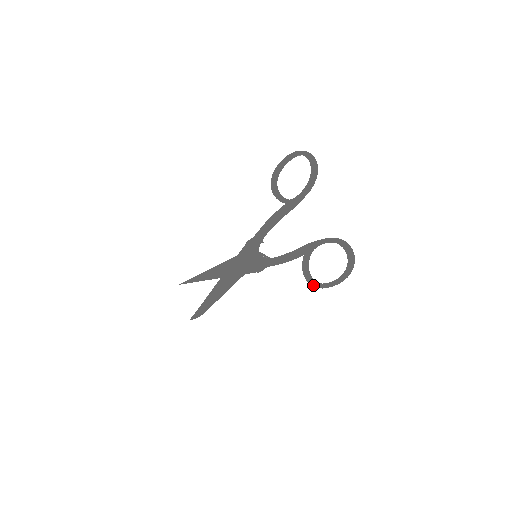
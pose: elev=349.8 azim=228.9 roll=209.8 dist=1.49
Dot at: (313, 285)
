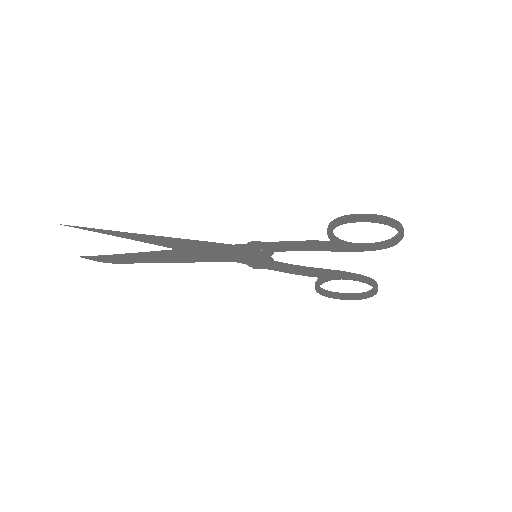
Dot at: (322, 295)
